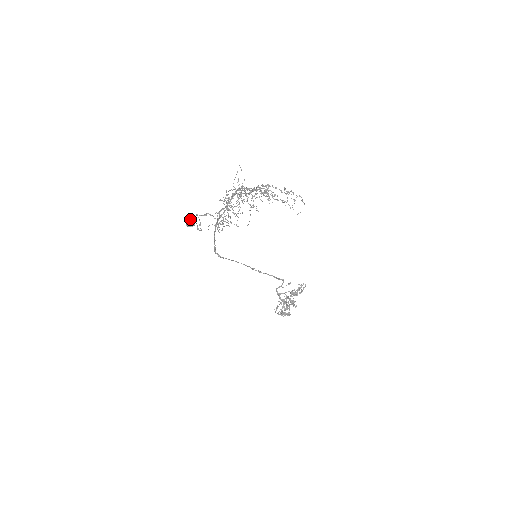
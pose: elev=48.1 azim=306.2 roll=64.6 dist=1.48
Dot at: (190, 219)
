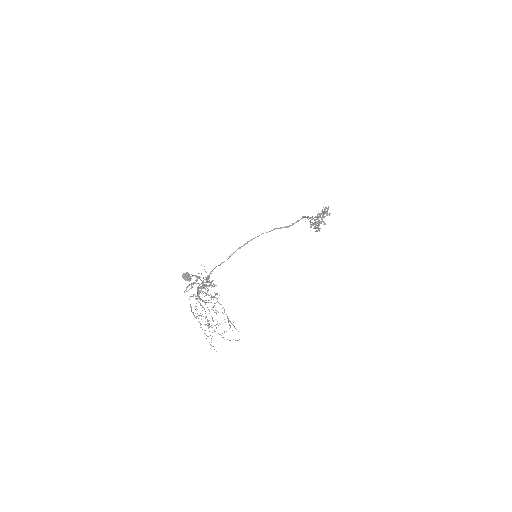
Dot at: (185, 278)
